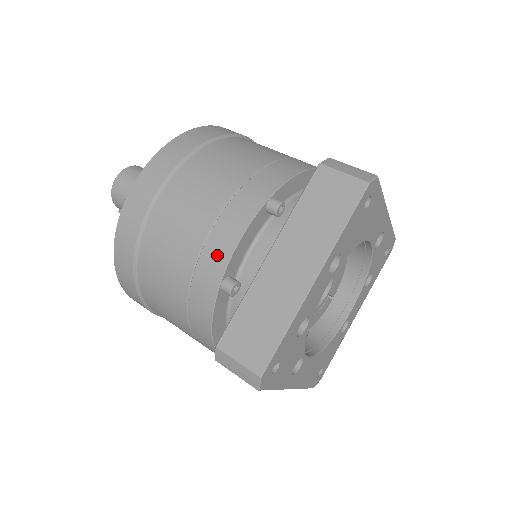
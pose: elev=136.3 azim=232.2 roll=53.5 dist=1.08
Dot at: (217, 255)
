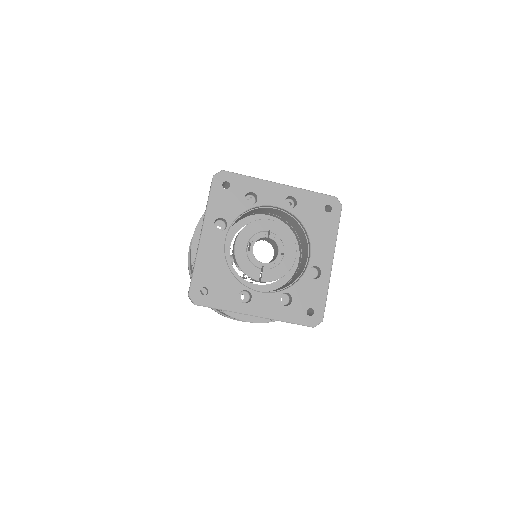
Dot at: occluded
